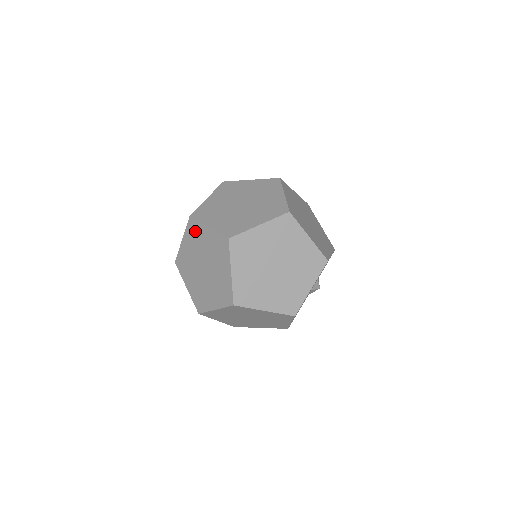
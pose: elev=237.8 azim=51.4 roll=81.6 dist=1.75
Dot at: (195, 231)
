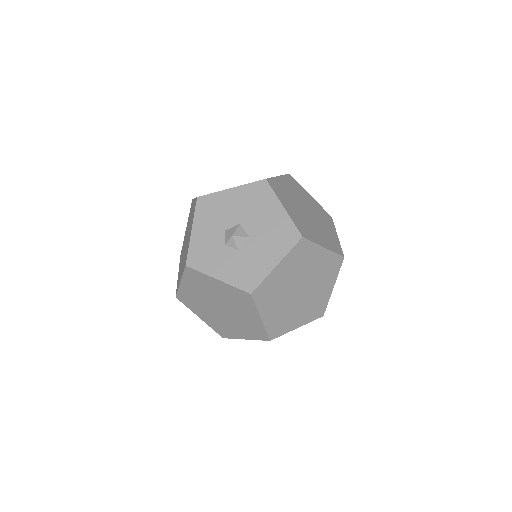
Dot at: (243, 301)
